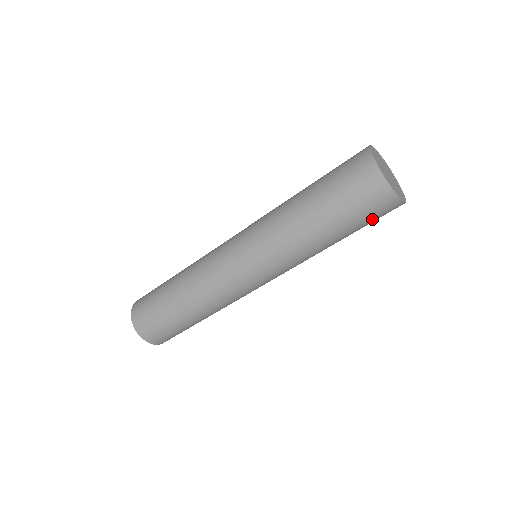
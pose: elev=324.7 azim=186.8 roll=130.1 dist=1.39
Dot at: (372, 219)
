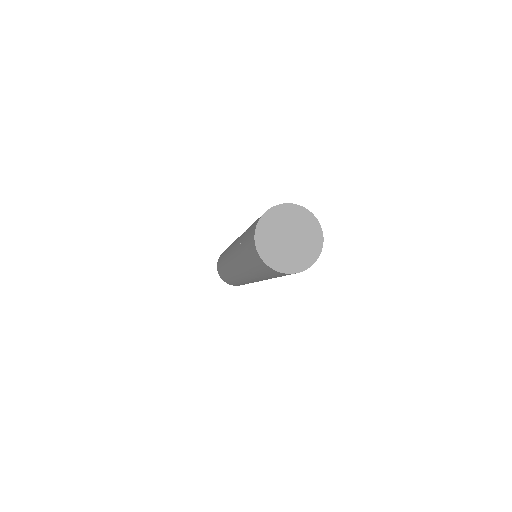
Dot at: occluded
